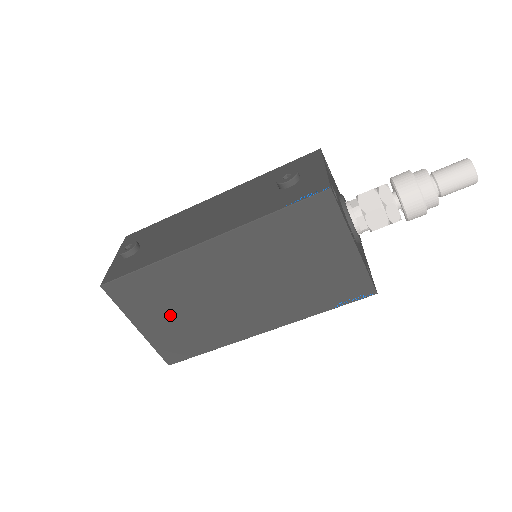
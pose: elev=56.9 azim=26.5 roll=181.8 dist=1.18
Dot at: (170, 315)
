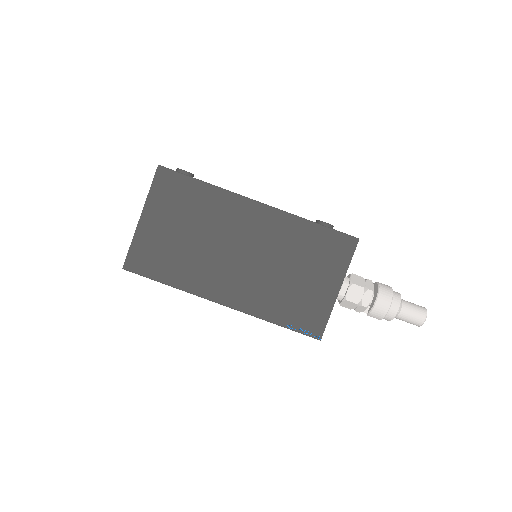
Dot at: (175, 229)
